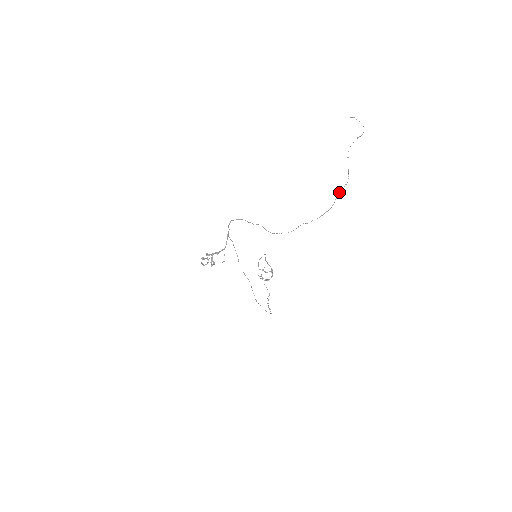
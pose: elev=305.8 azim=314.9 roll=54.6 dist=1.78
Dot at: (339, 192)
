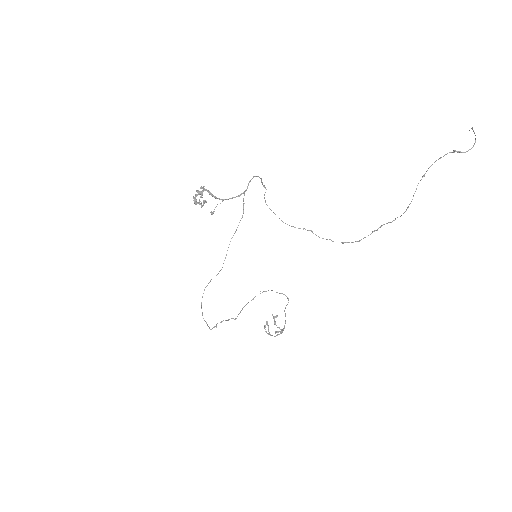
Dot at: (383, 224)
